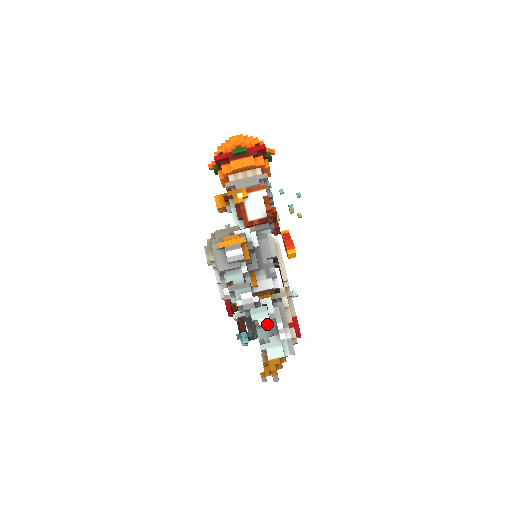
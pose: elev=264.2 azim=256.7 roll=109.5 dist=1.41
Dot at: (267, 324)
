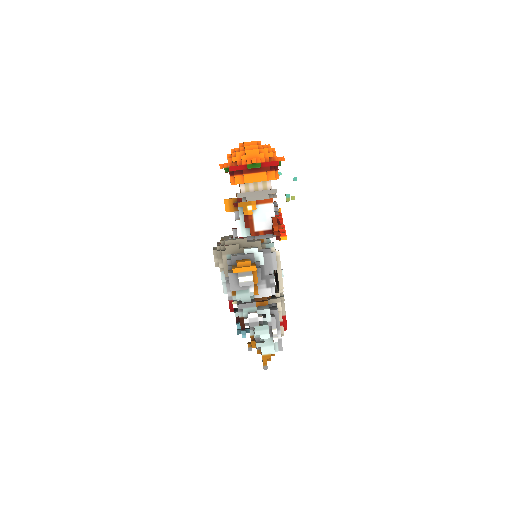
Dot at: occluded
